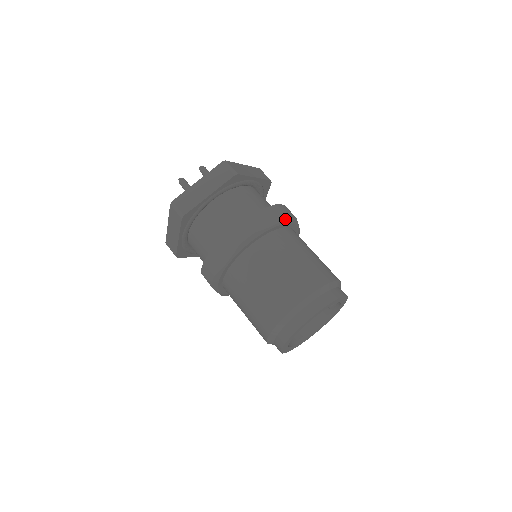
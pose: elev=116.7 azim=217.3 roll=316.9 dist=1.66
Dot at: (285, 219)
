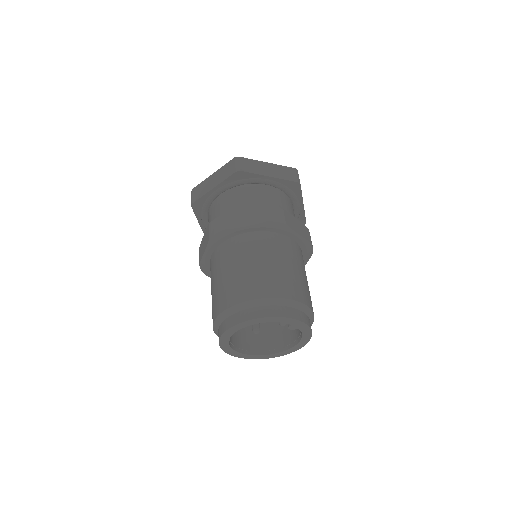
Dot at: (264, 222)
